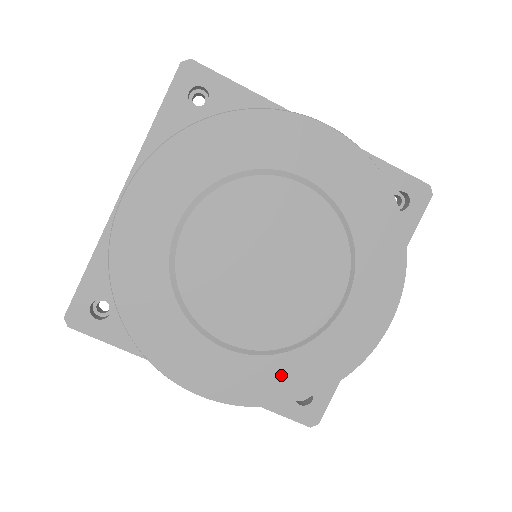
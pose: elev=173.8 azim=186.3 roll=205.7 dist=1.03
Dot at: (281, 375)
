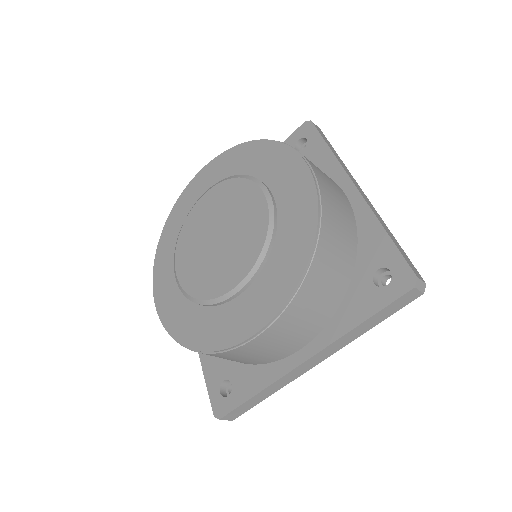
Dot at: (187, 320)
